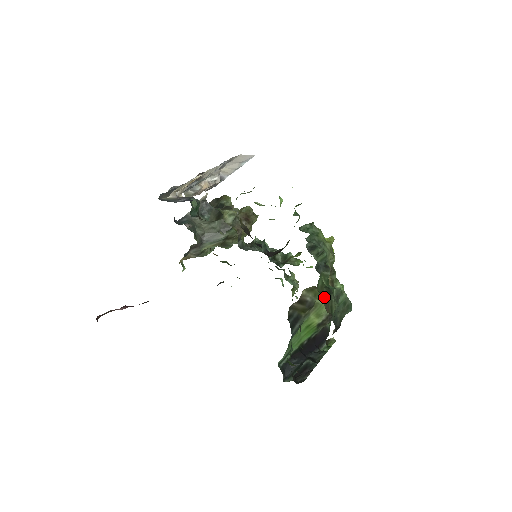
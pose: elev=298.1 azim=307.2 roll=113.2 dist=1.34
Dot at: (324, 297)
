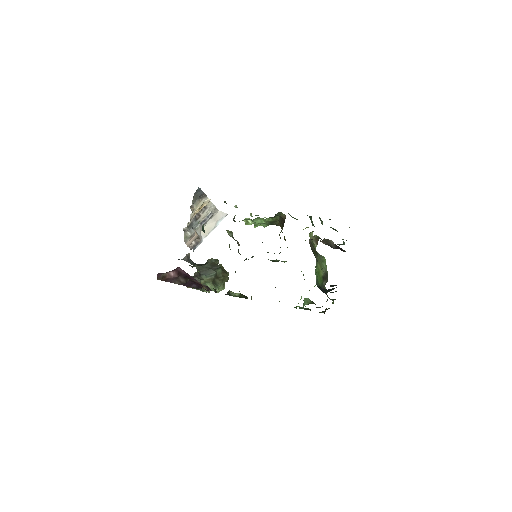
Dot at: occluded
